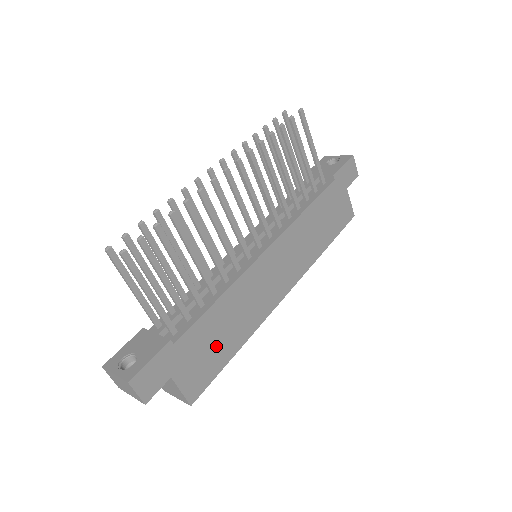
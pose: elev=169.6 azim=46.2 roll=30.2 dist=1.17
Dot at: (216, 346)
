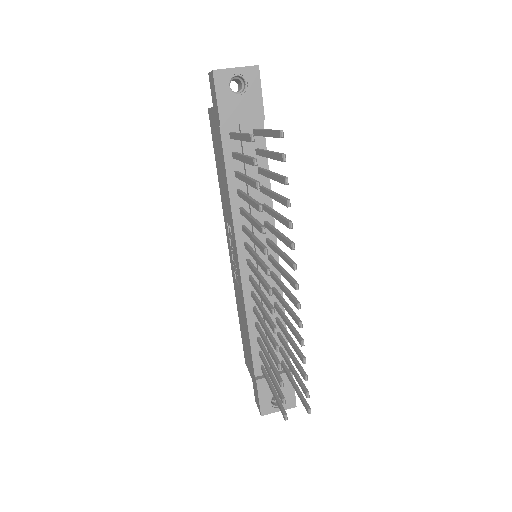
Dot at: occluded
